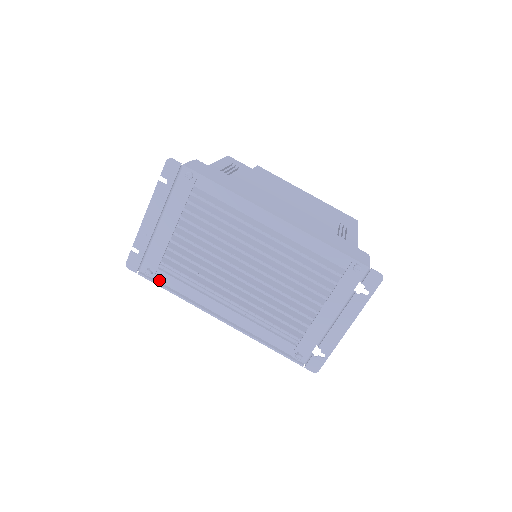
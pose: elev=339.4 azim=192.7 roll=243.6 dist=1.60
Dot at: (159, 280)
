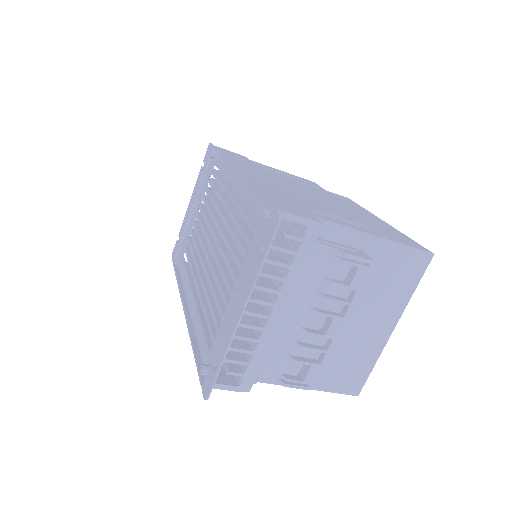
Dot at: (180, 270)
